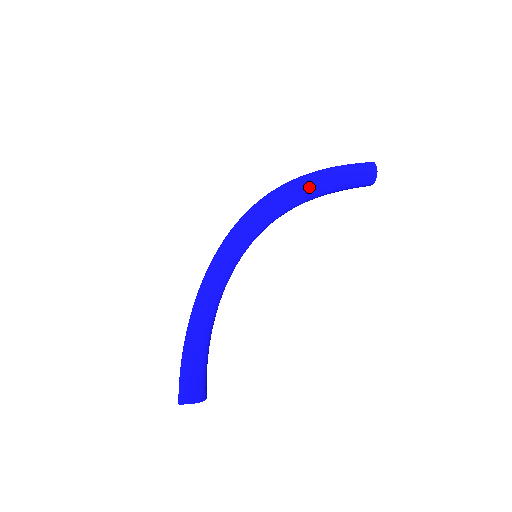
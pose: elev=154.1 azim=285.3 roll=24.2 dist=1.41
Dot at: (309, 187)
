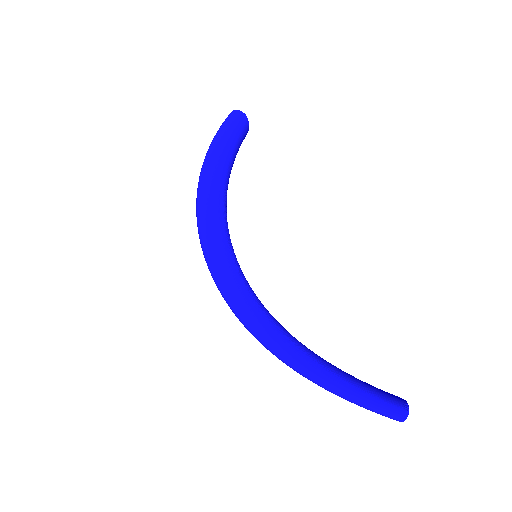
Dot at: (221, 164)
